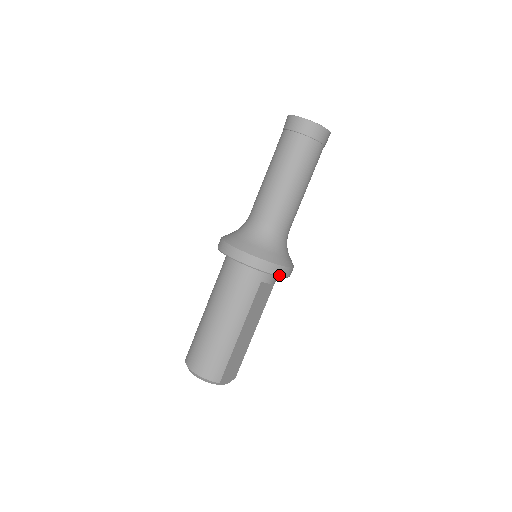
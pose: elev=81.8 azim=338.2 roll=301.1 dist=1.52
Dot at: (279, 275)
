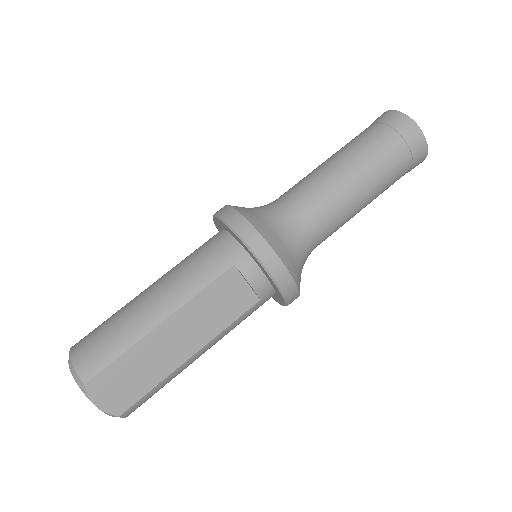
Dot at: (261, 260)
